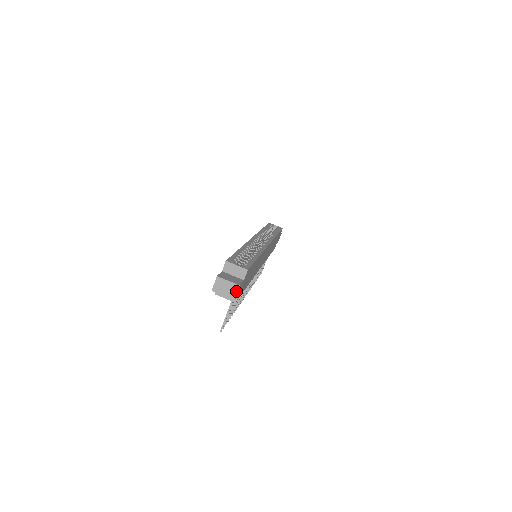
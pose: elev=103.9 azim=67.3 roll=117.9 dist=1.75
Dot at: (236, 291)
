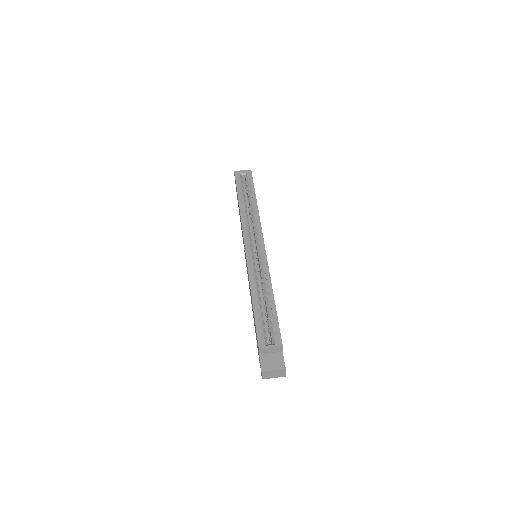
Dot at: (284, 372)
